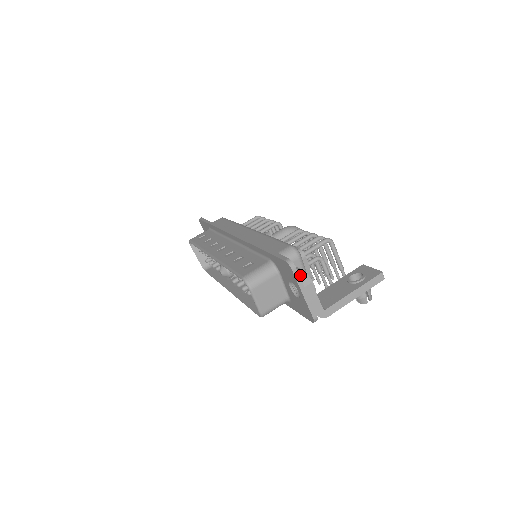
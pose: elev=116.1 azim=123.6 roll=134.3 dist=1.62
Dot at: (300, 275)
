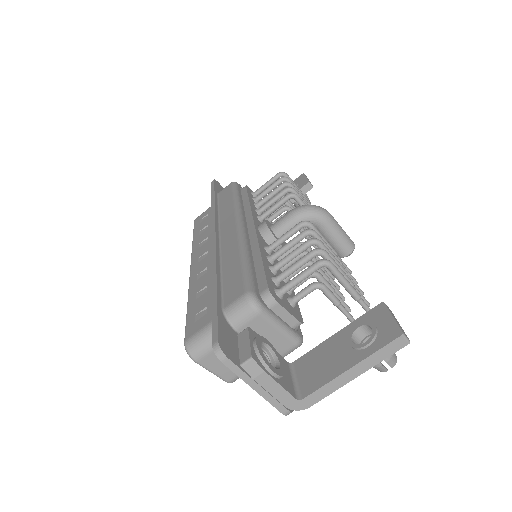
Dot at: (242, 363)
